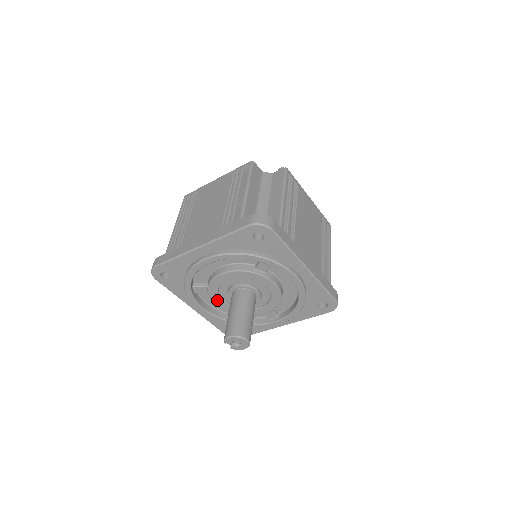
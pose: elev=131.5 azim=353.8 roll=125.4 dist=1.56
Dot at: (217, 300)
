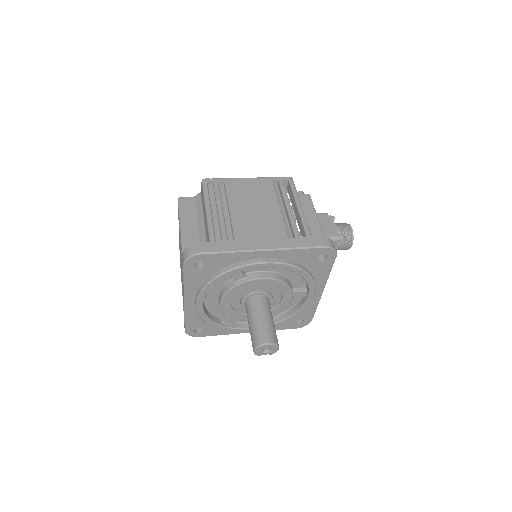
Dot at: occluded
